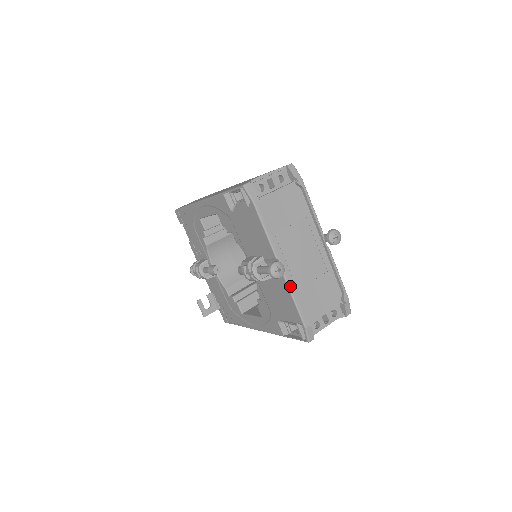
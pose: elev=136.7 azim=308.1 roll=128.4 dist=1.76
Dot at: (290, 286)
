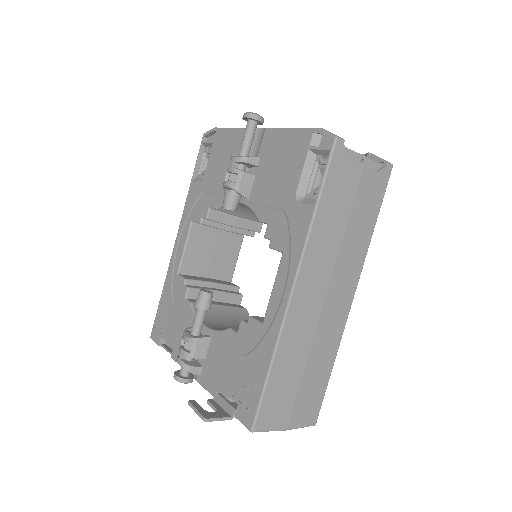
Dot at: (278, 128)
